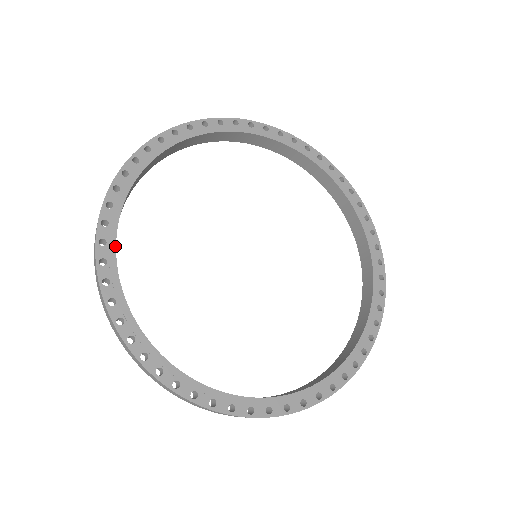
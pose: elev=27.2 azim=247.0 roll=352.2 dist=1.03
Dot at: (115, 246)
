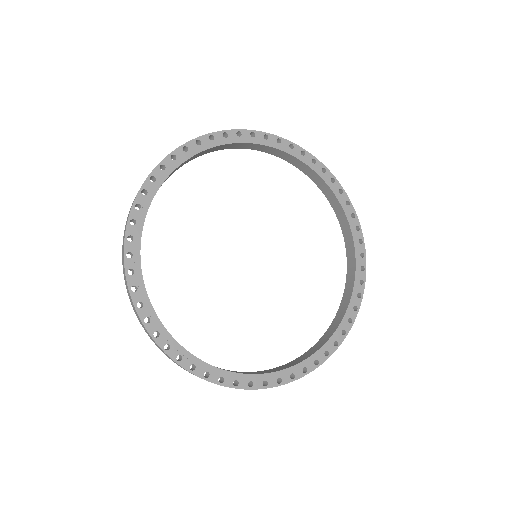
Dot at: (140, 258)
